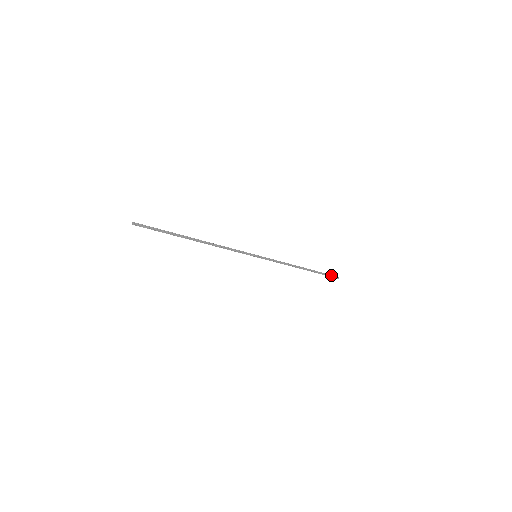
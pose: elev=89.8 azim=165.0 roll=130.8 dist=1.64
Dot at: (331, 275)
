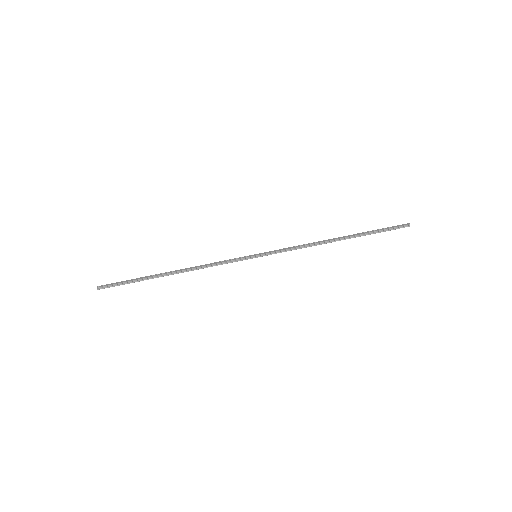
Dot at: (392, 228)
